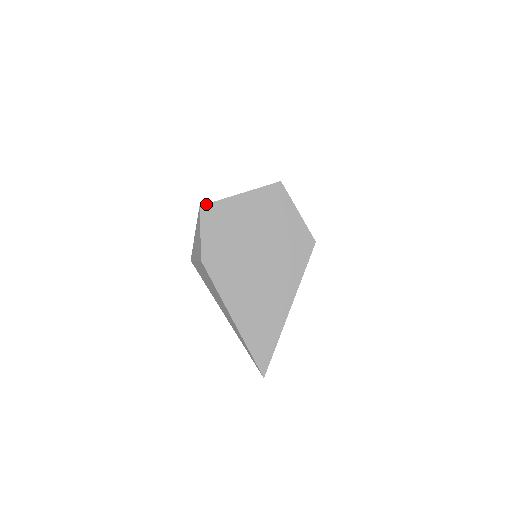
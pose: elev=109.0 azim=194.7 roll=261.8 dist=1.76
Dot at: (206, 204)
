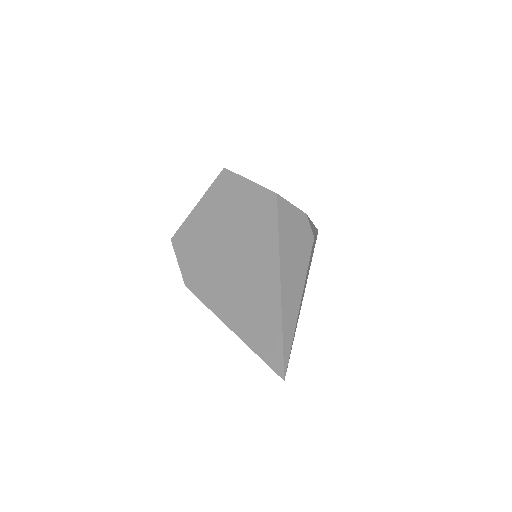
Dot at: (175, 234)
